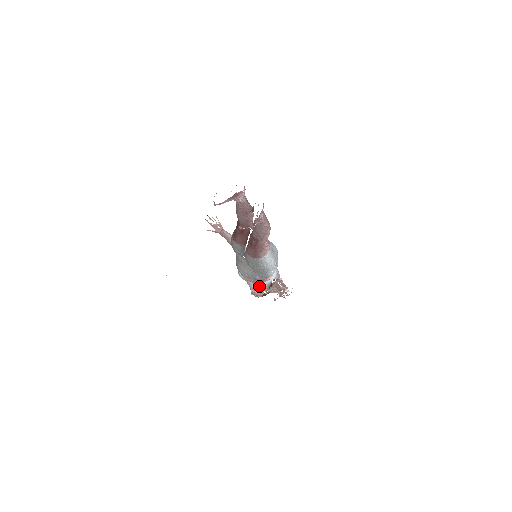
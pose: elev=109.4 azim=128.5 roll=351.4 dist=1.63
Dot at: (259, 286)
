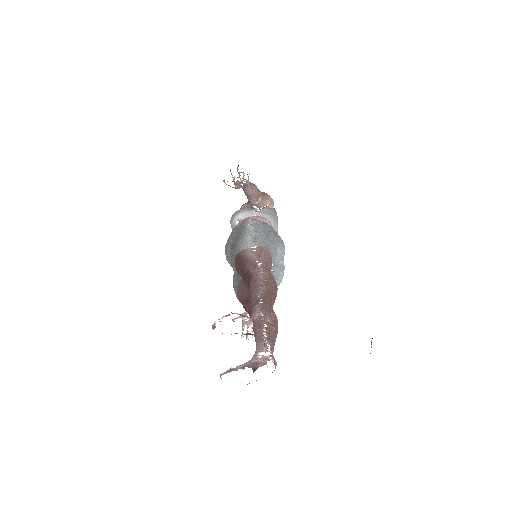
Dot at: occluded
